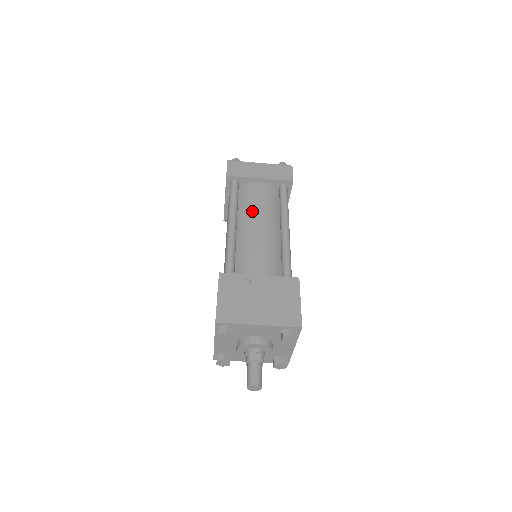
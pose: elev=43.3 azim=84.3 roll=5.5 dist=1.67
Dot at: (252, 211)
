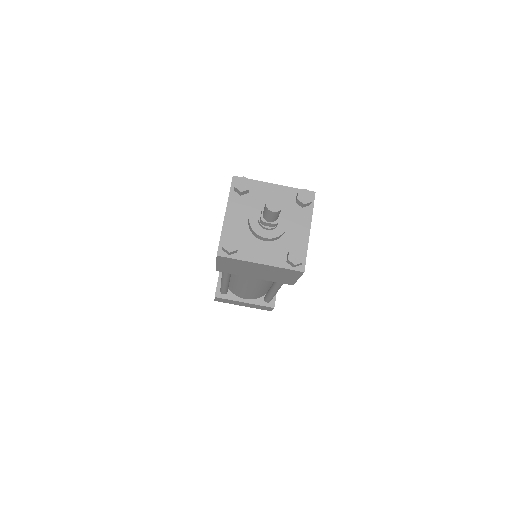
Dot at: occluded
